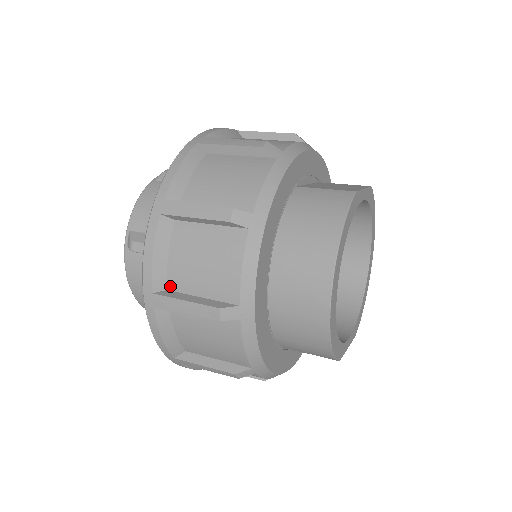
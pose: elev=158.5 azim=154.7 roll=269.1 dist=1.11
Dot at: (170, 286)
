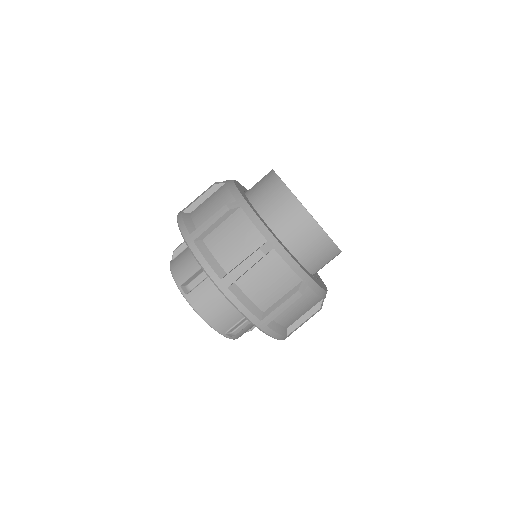
Dot at: (227, 270)
